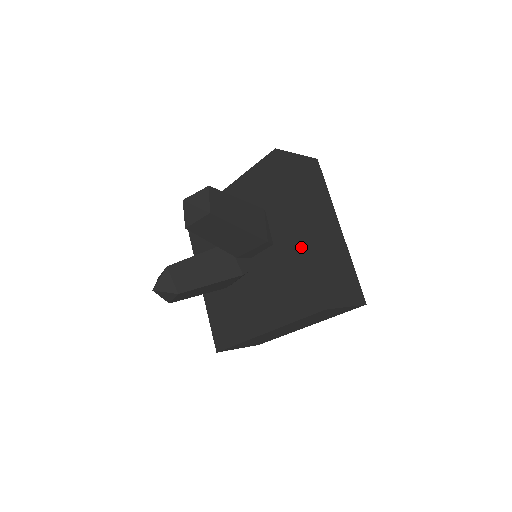
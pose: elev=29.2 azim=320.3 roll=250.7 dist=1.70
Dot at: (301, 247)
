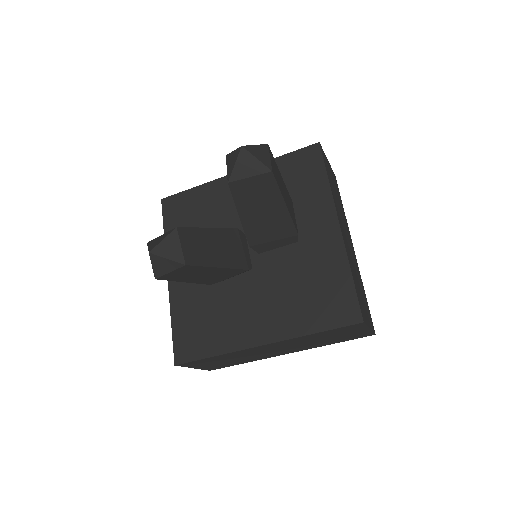
Dot at: (339, 249)
